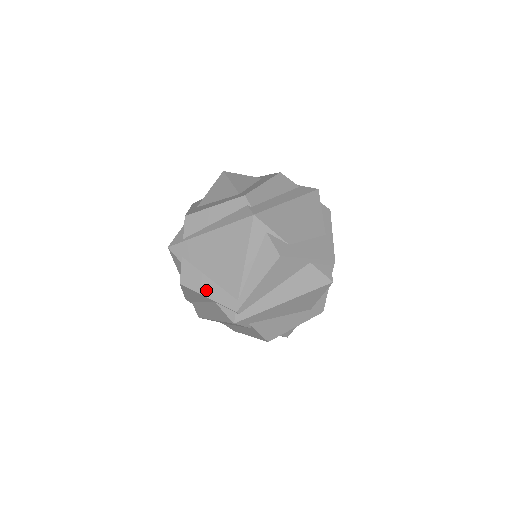
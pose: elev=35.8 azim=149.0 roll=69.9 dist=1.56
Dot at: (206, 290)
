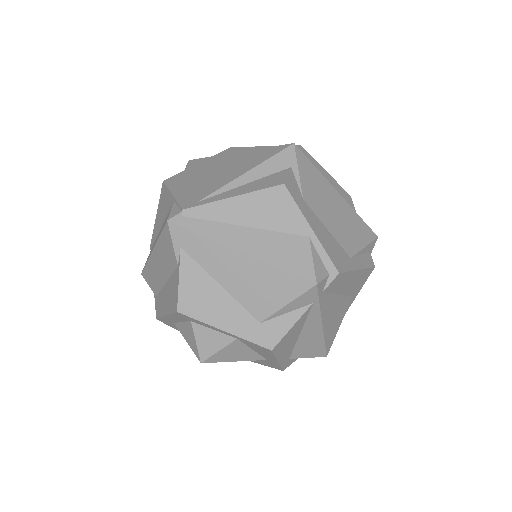
Dot at: (179, 189)
